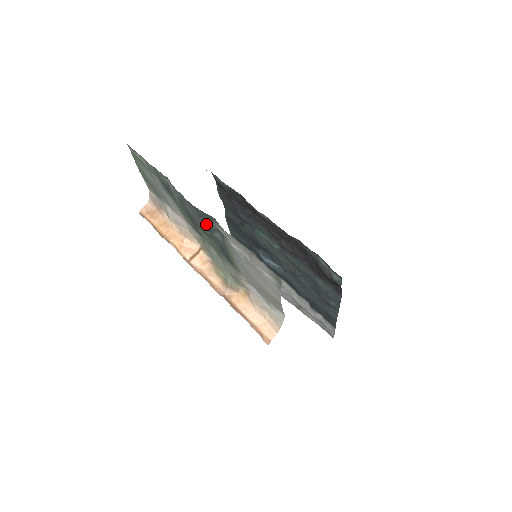
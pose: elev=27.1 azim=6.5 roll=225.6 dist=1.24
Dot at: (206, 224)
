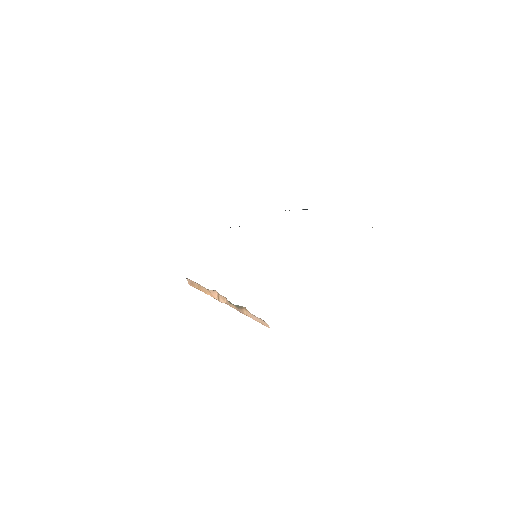
Dot at: occluded
